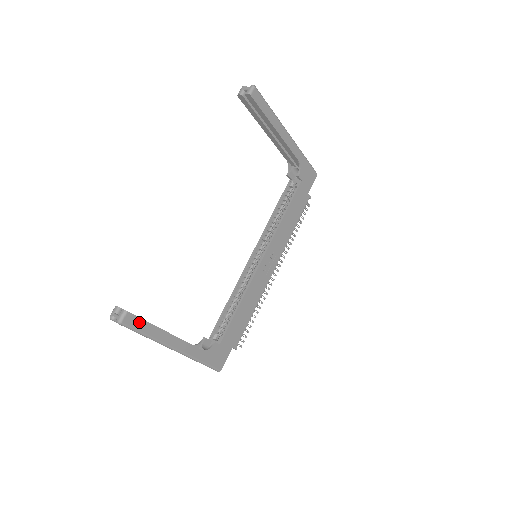
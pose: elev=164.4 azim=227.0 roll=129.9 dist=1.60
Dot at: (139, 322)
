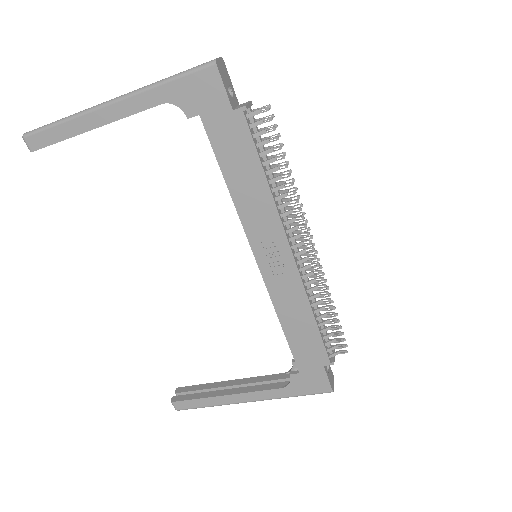
Dot at: (189, 403)
